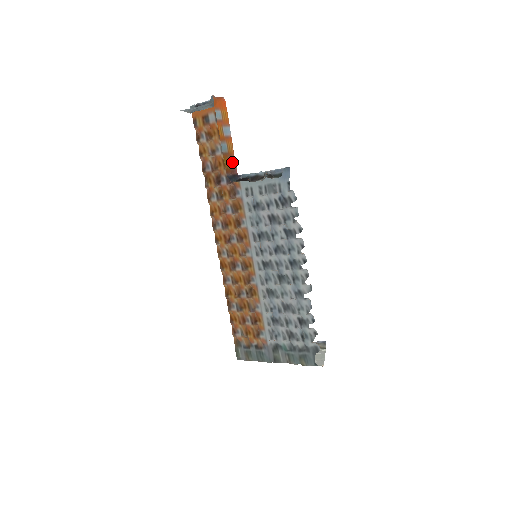
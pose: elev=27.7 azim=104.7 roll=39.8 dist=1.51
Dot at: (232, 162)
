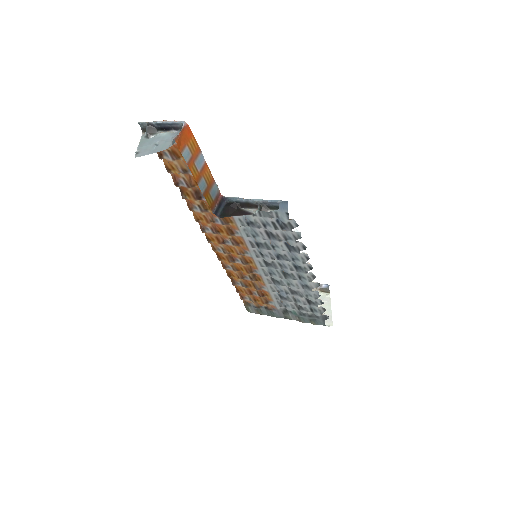
Dot at: (214, 190)
